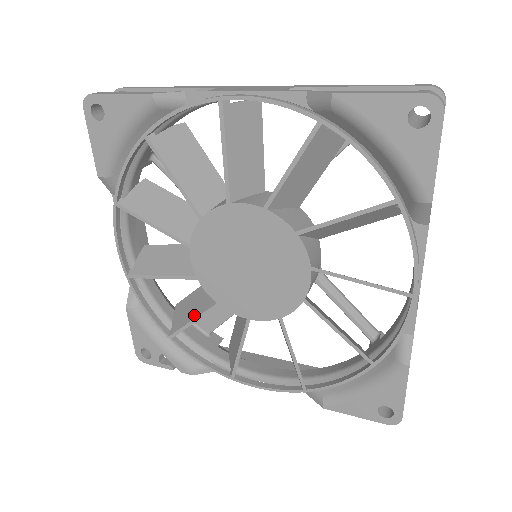
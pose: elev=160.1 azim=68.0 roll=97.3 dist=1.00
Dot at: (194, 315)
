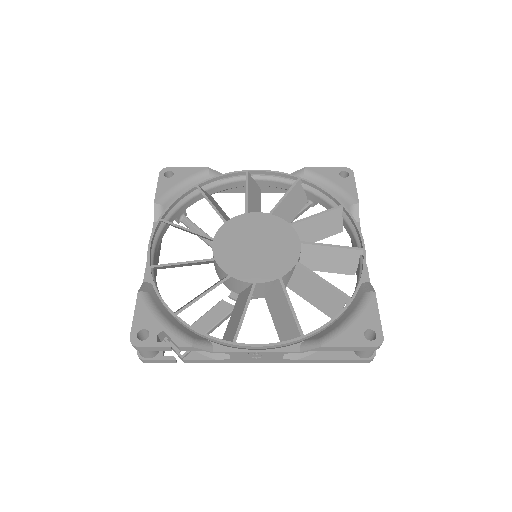
Dot at: (204, 292)
